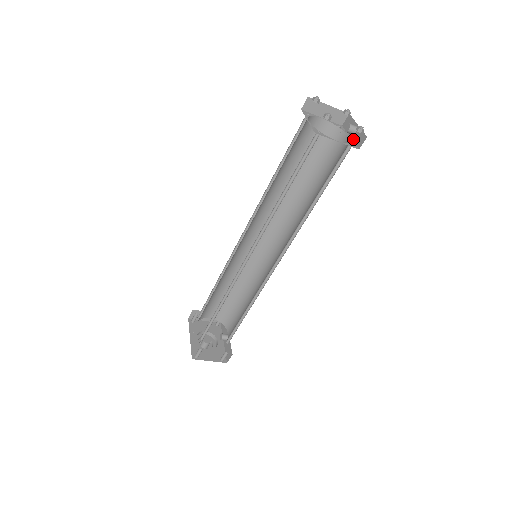
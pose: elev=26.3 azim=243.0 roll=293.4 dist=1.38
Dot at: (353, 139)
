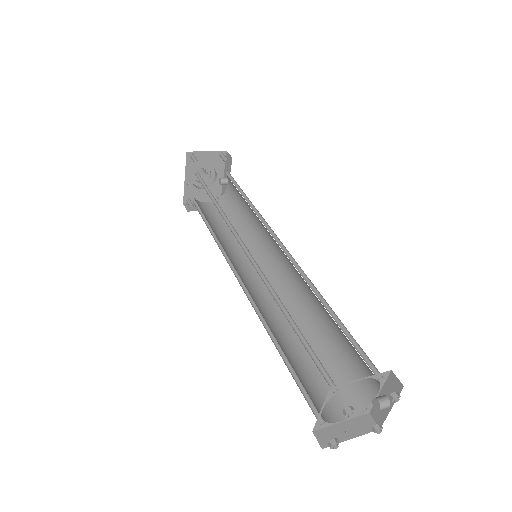
Dot at: occluded
